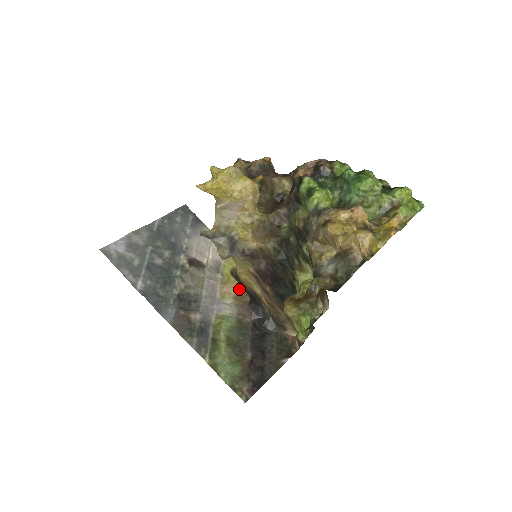
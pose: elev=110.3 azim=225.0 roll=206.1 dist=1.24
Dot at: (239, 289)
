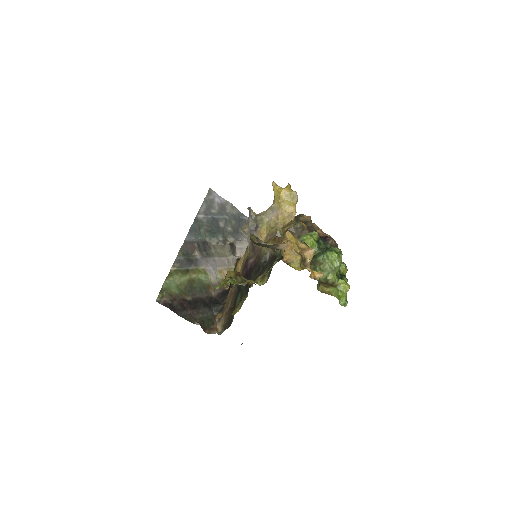
Dot at: occluded
